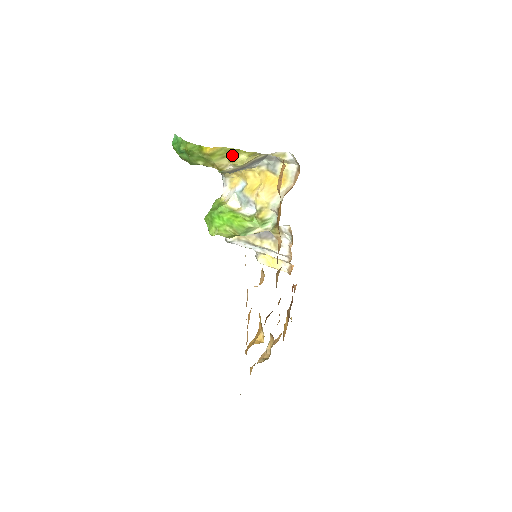
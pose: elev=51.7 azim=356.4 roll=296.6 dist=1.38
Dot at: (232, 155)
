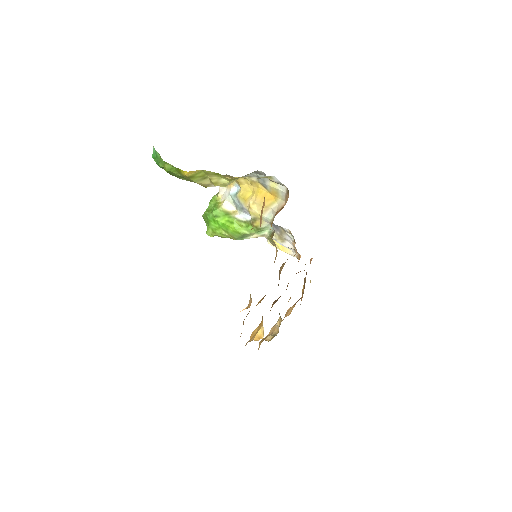
Dot at: (213, 177)
